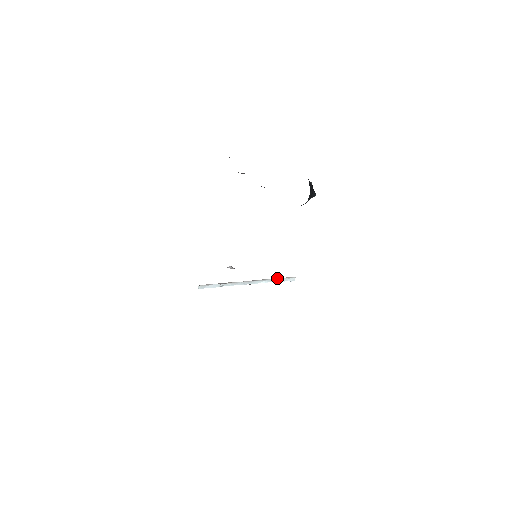
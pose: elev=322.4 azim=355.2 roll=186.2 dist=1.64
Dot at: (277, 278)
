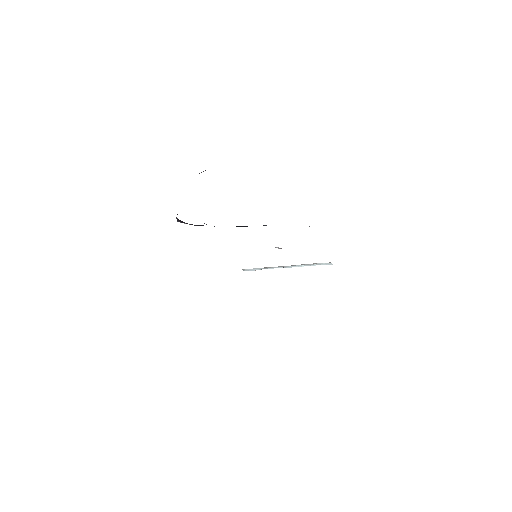
Dot at: occluded
